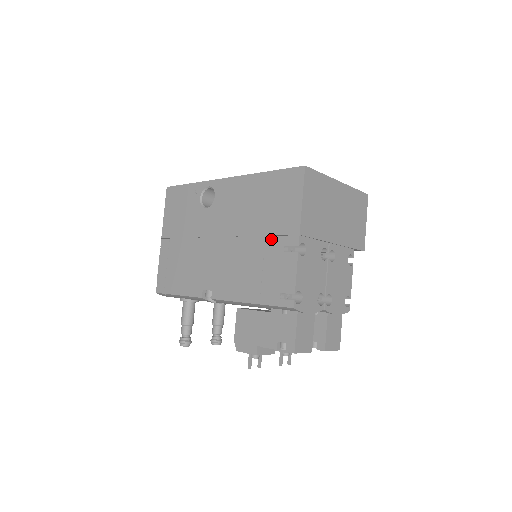
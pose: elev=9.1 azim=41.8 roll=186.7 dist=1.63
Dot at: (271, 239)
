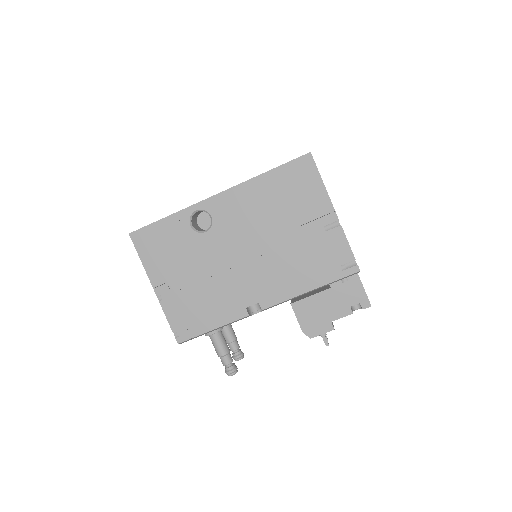
Dot at: (306, 227)
